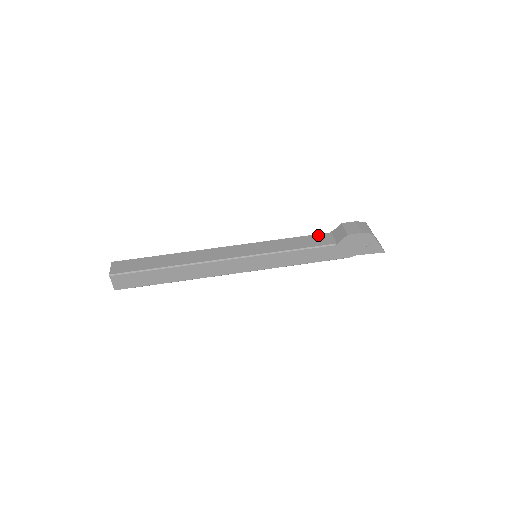
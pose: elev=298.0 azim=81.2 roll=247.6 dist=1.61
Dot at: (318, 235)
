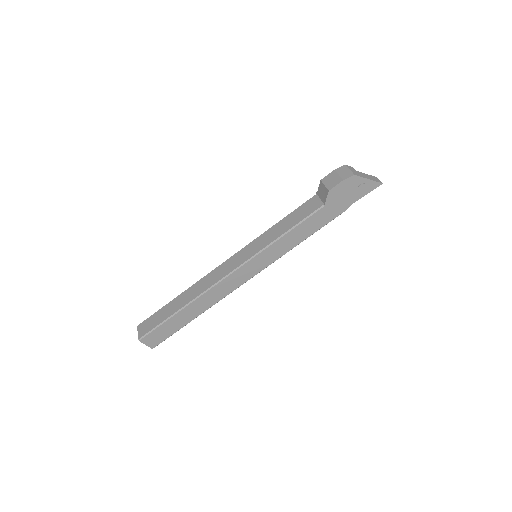
Dot at: (304, 204)
